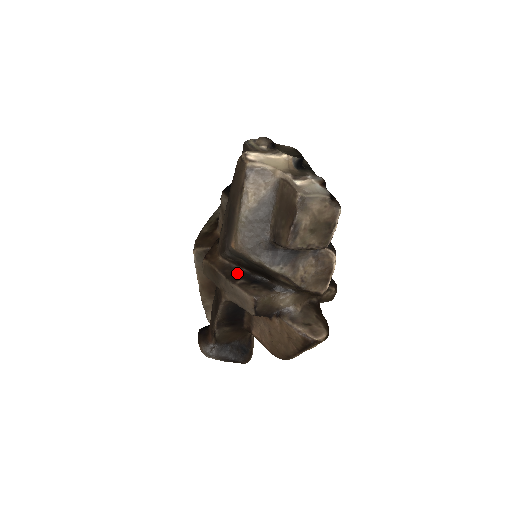
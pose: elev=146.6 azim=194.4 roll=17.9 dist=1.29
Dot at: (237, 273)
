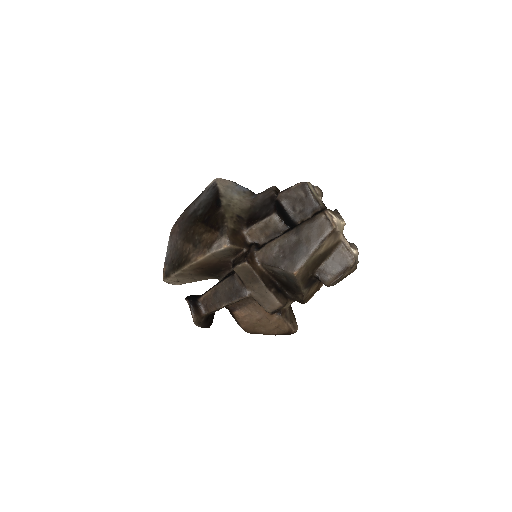
Dot at: (270, 282)
